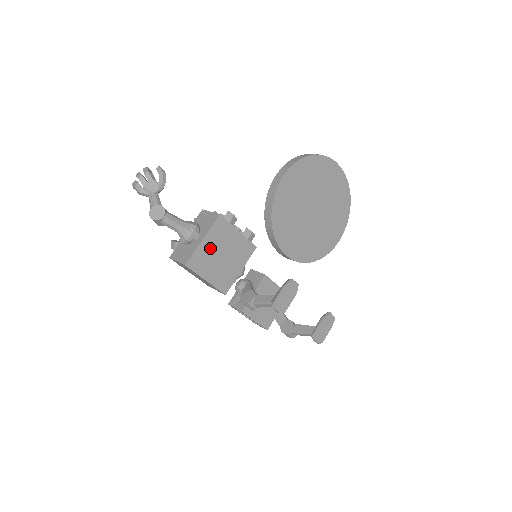
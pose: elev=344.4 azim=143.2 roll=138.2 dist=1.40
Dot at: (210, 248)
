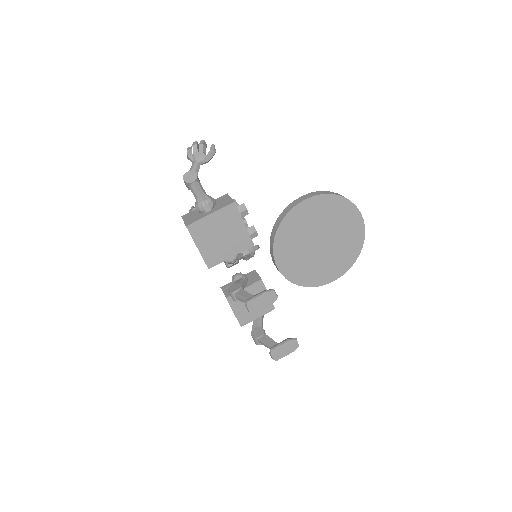
Dot at: (213, 224)
